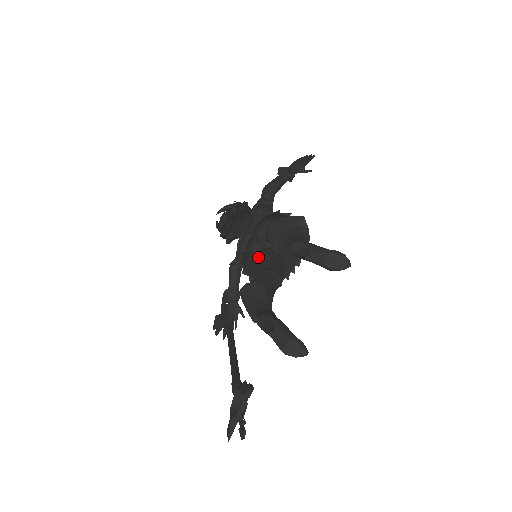
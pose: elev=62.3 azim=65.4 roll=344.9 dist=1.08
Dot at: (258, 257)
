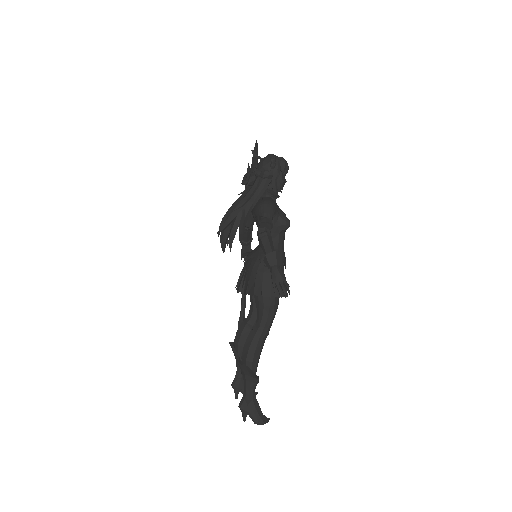
Dot at: occluded
